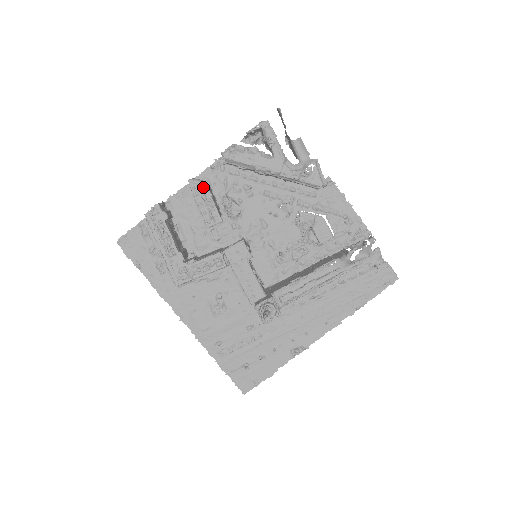
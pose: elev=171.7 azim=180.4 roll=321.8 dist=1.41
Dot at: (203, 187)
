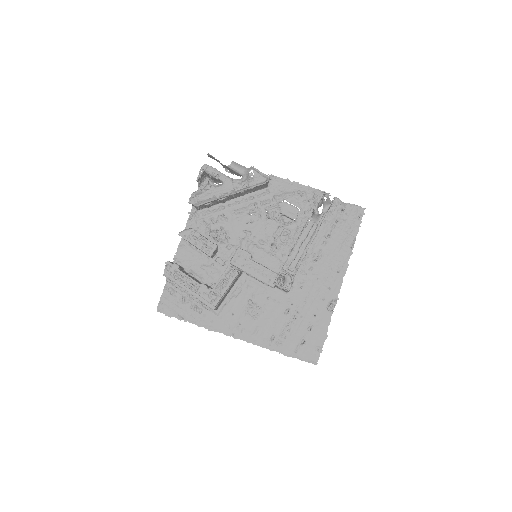
Dot at: (190, 232)
